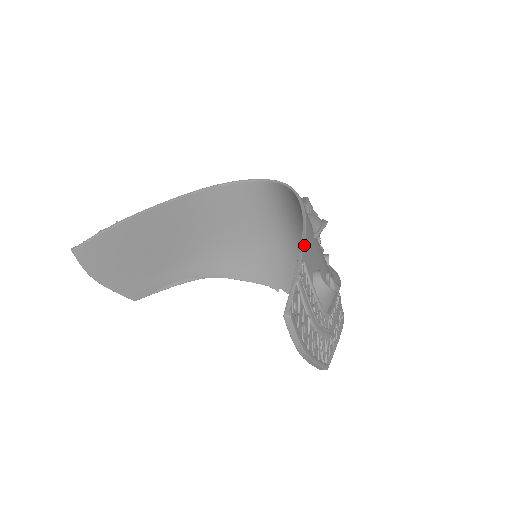
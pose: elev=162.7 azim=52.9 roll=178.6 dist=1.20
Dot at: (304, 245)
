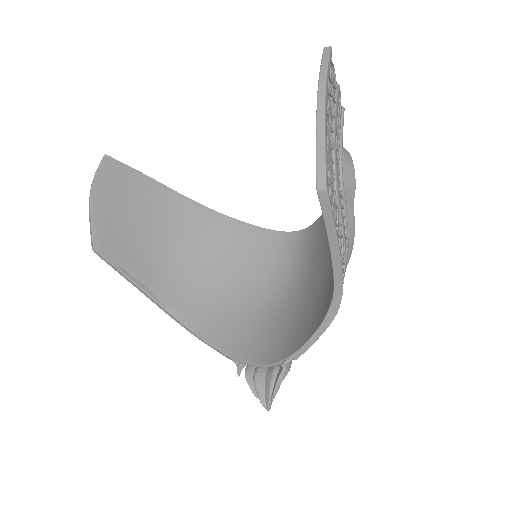
Dot at: occluded
